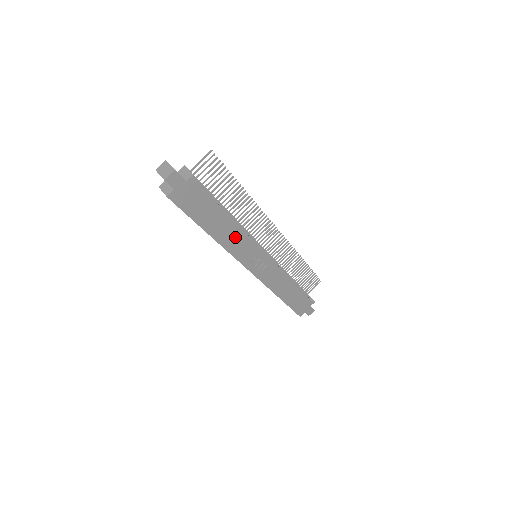
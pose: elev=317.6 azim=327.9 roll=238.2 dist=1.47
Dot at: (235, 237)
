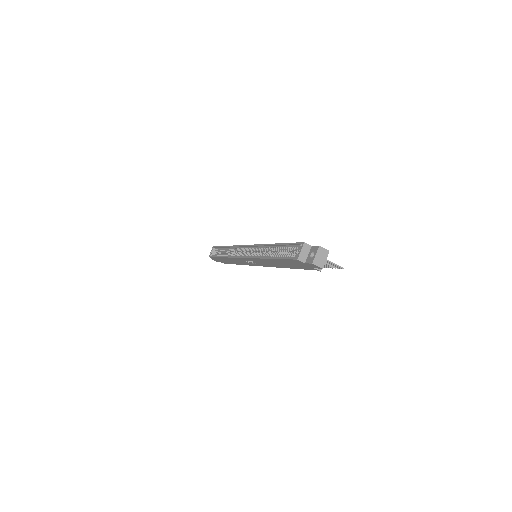
Dot at: (271, 264)
